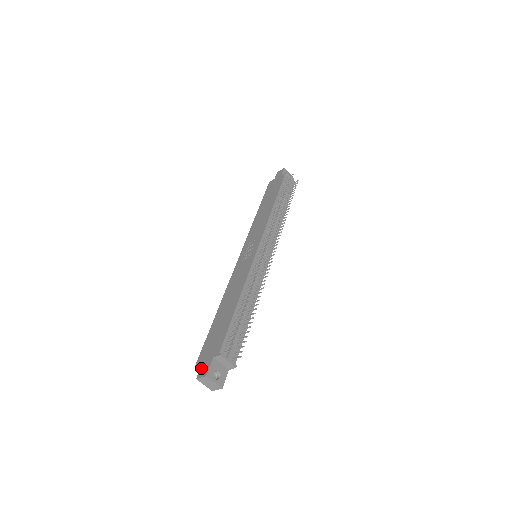
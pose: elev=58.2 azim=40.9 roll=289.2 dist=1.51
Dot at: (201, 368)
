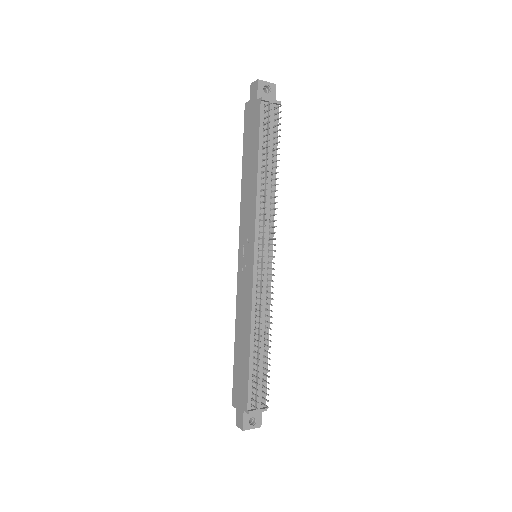
Dot at: (237, 416)
